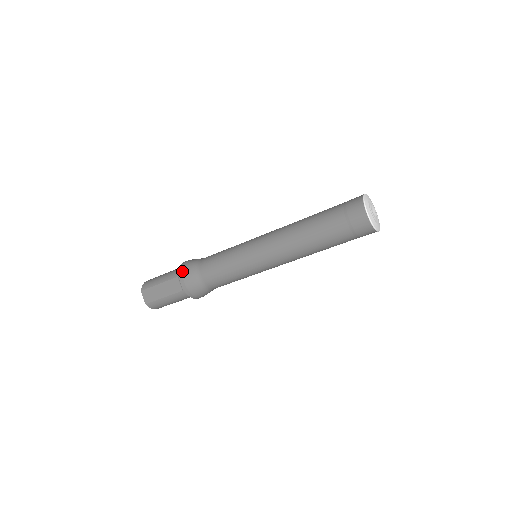
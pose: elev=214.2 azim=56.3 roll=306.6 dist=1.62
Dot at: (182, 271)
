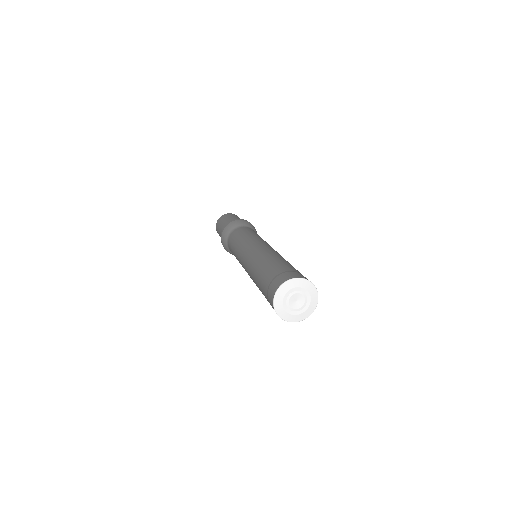
Dot at: (224, 248)
